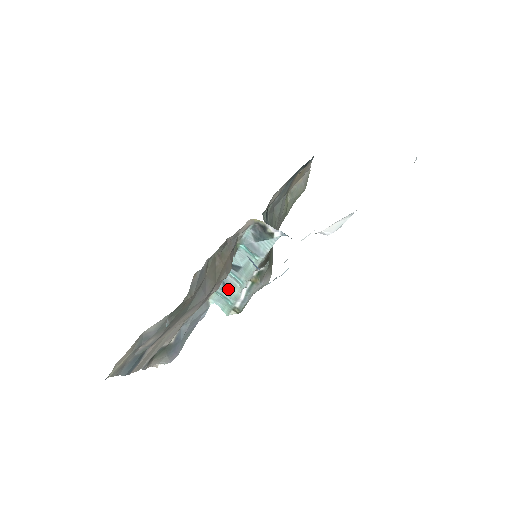
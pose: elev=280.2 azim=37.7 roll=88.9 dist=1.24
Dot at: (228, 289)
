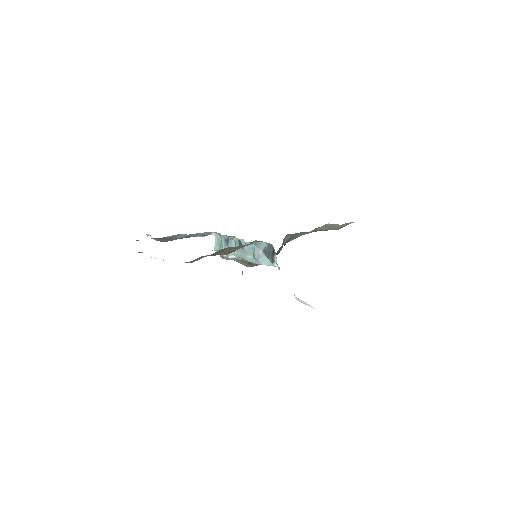
Dot at: (227, 244)
